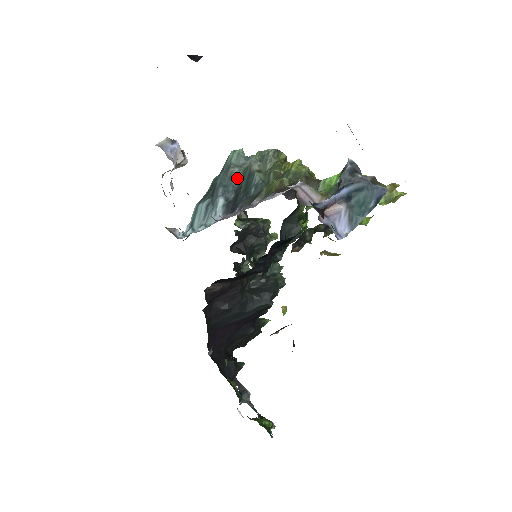
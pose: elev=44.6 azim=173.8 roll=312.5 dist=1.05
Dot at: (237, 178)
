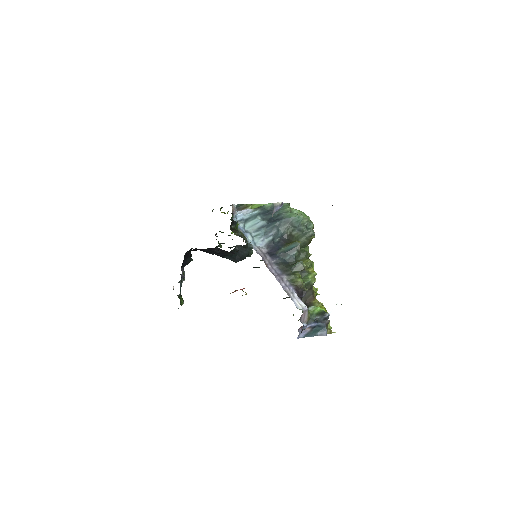
Dot at: (287, 232)
